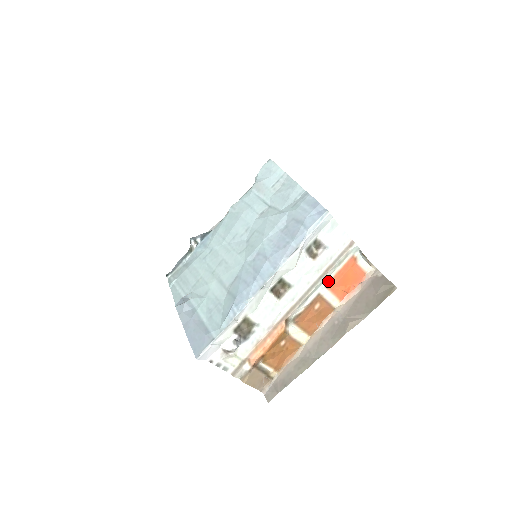
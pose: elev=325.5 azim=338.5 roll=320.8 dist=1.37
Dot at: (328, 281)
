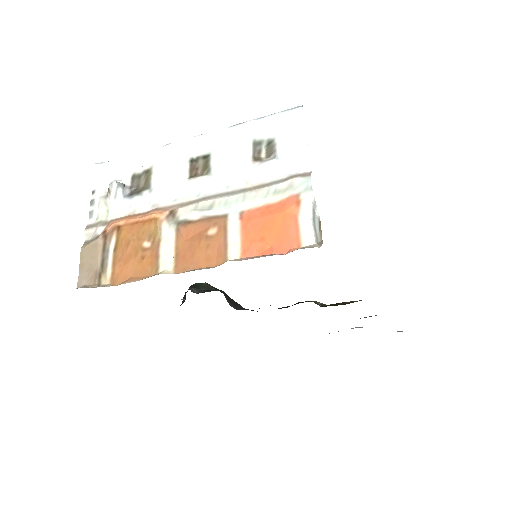
Dot at: (248, 208)
